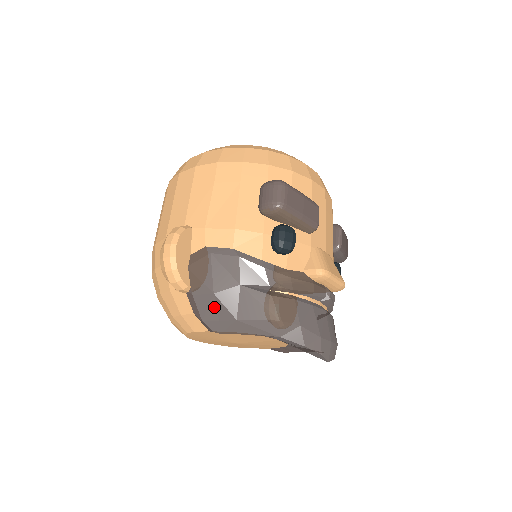
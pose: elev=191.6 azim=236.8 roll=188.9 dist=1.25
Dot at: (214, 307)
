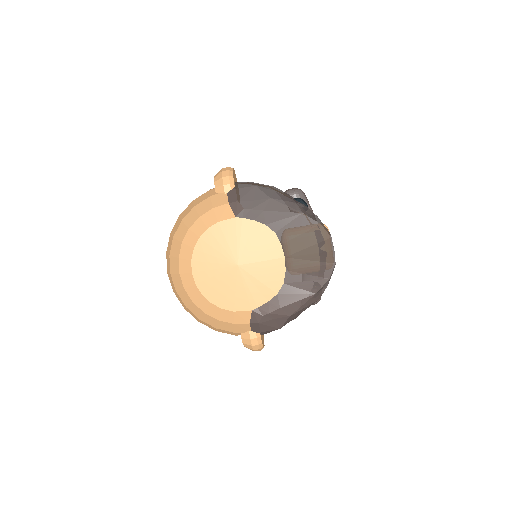
Dot at: (253, 193)
